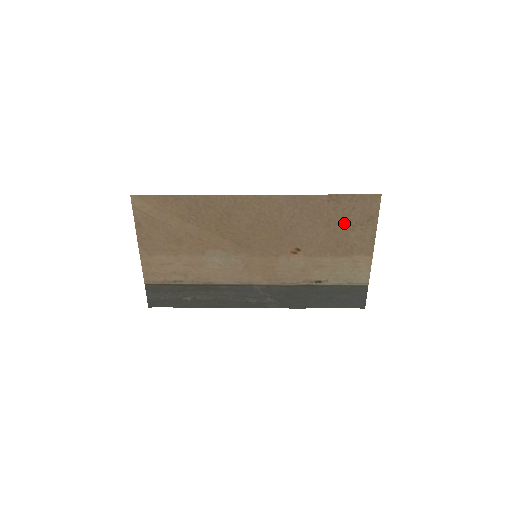
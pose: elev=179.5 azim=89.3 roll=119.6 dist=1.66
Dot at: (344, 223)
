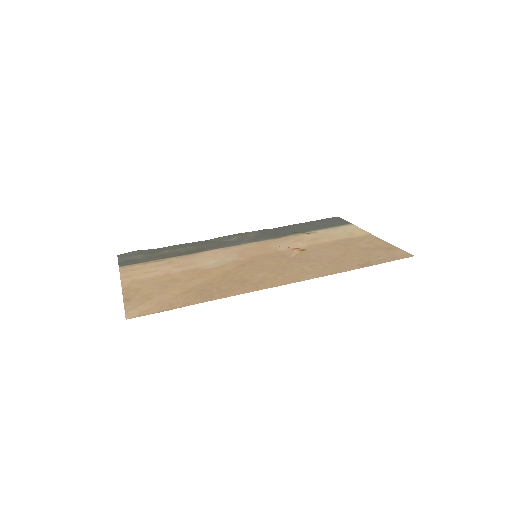
Dot at: (362, 252)
